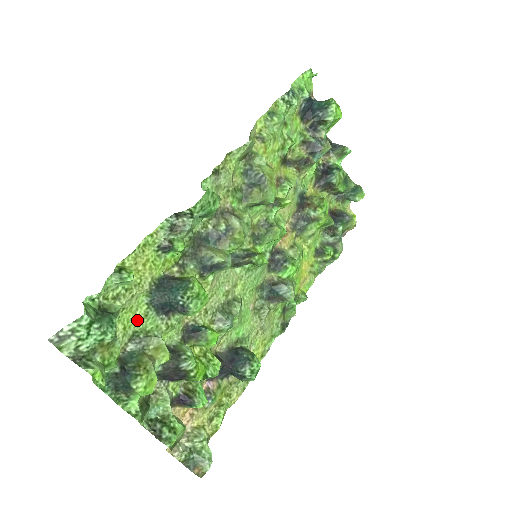
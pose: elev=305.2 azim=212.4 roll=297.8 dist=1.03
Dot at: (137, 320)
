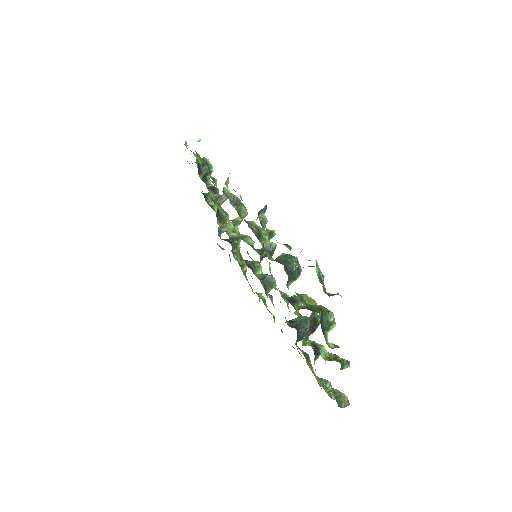
Dot at: occluded
